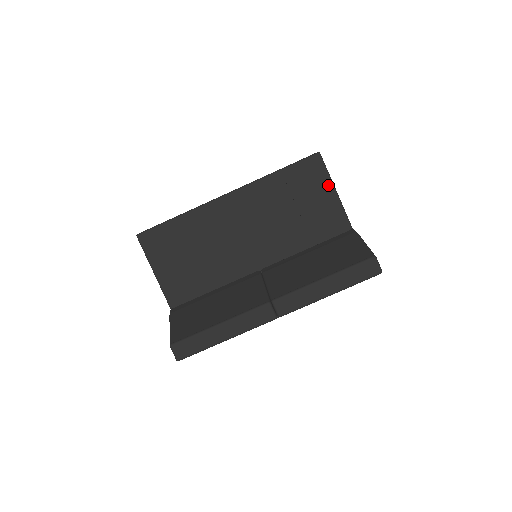
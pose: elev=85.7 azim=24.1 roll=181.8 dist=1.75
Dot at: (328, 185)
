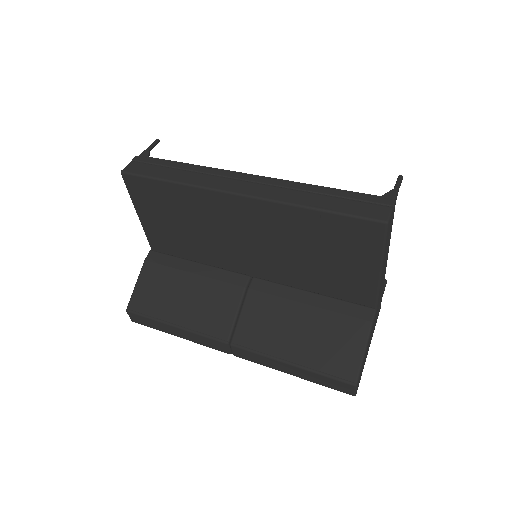
Dot at: (375, 259)
